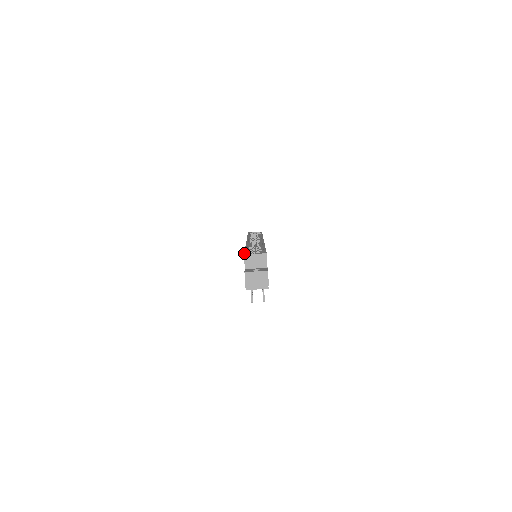
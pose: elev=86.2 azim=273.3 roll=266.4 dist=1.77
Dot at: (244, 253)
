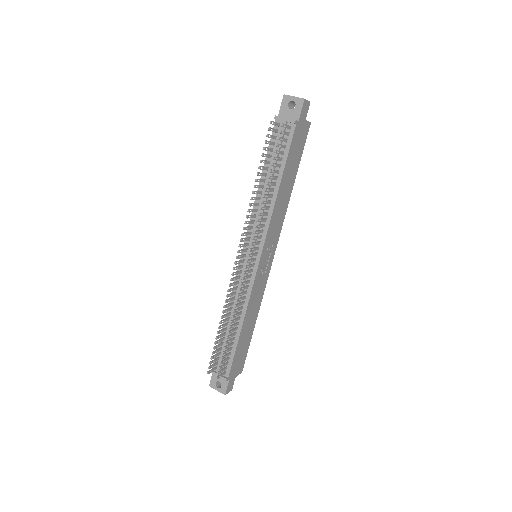
Dot at: occluded
